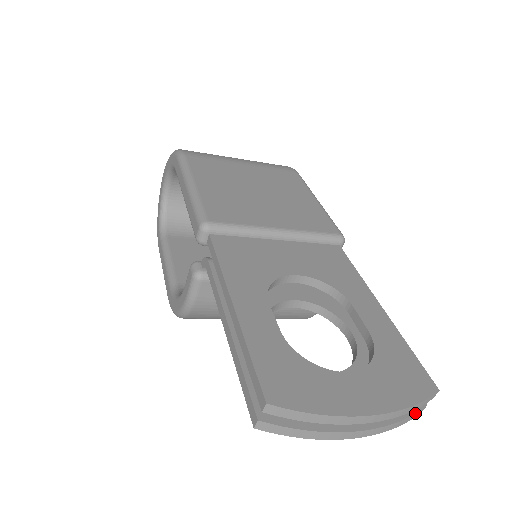
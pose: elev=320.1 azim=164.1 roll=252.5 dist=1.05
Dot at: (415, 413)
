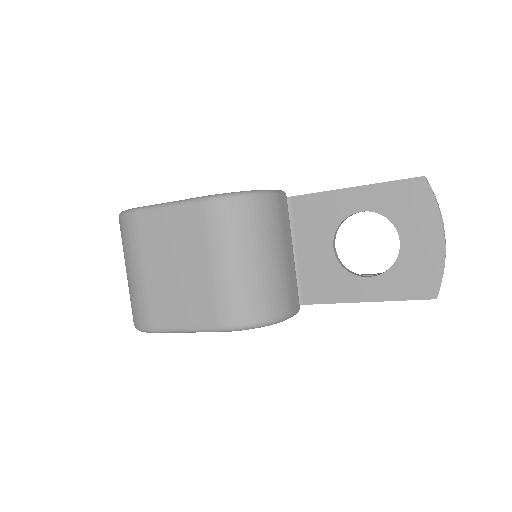
Dot at: occluded
